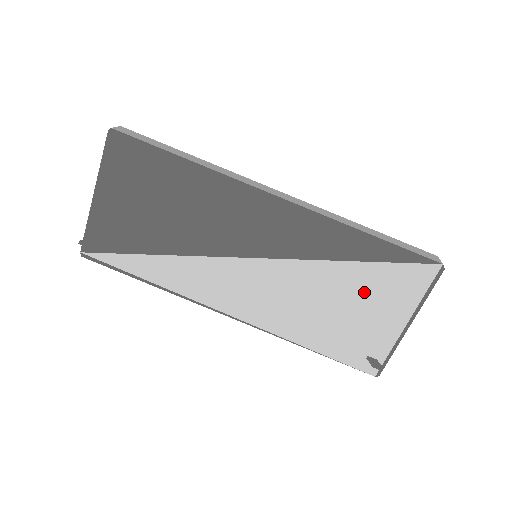
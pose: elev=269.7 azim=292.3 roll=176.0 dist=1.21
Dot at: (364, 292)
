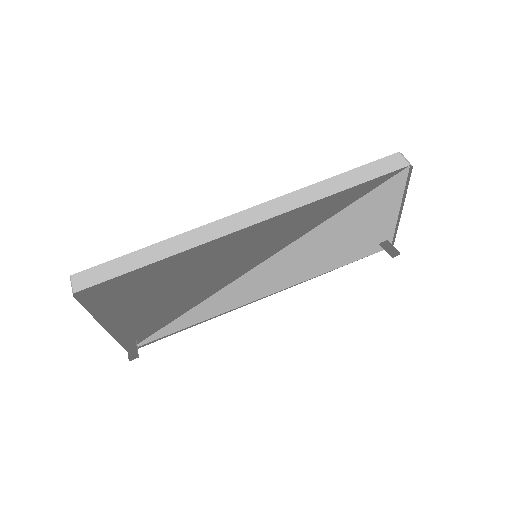
Dot at: (357, 220)
